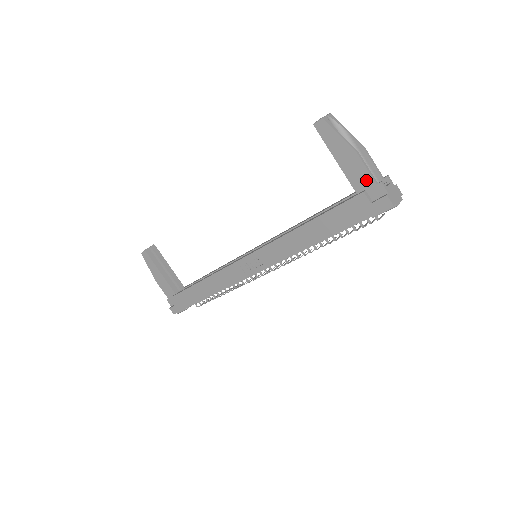
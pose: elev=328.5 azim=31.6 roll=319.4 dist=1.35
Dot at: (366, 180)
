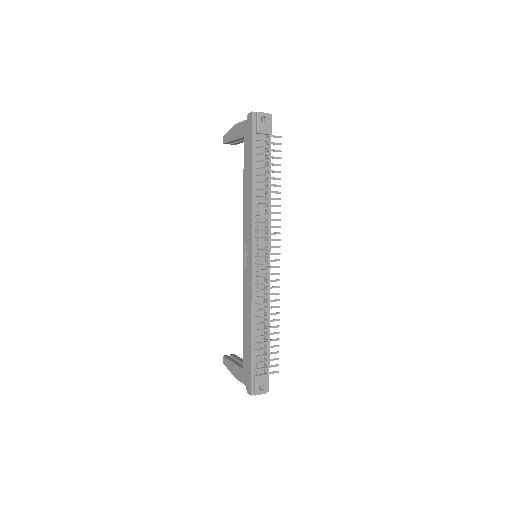
Dot at: (244, 125)
